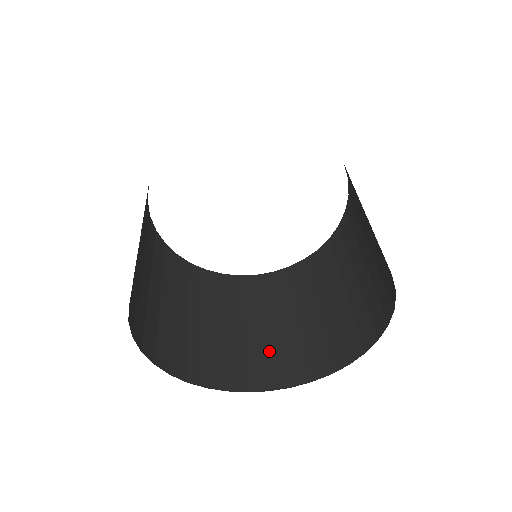
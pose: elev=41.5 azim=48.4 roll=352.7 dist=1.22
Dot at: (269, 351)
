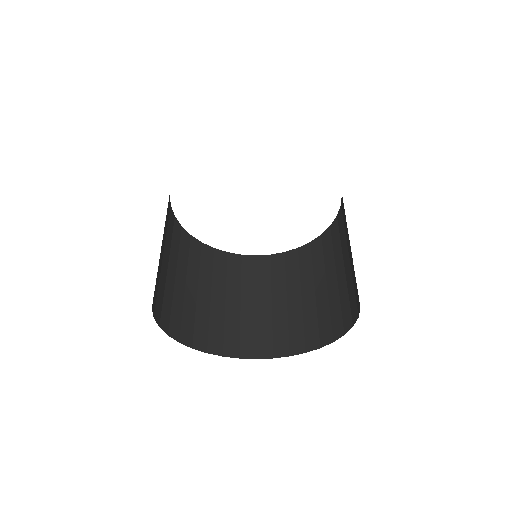
Dot at: (319, 313)
